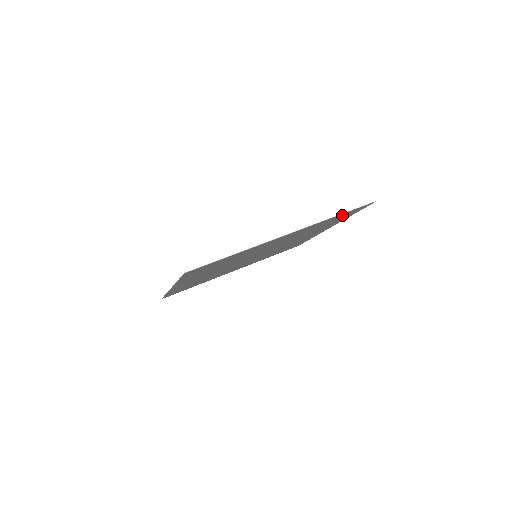
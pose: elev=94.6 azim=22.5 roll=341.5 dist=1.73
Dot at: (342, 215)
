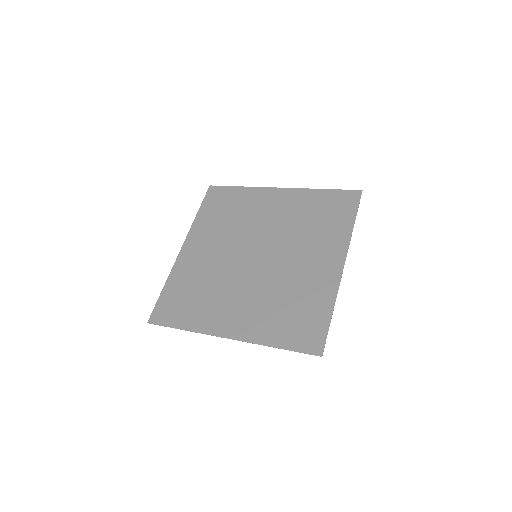
Dot at: (292, 337)
